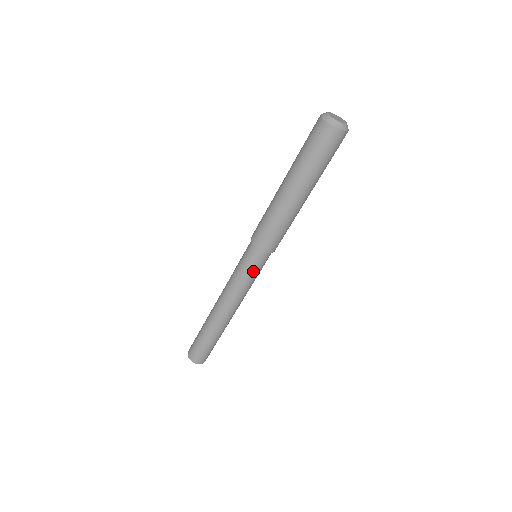
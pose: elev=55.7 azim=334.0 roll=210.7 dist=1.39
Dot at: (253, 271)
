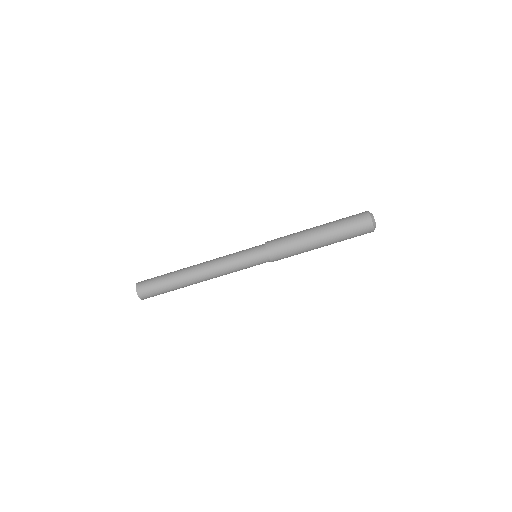
Dot at: (248, 260)
